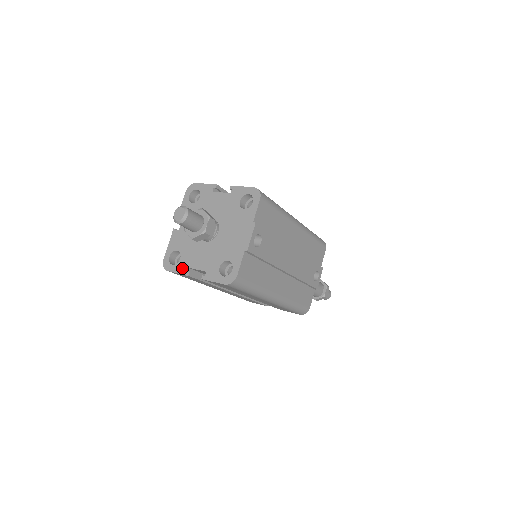
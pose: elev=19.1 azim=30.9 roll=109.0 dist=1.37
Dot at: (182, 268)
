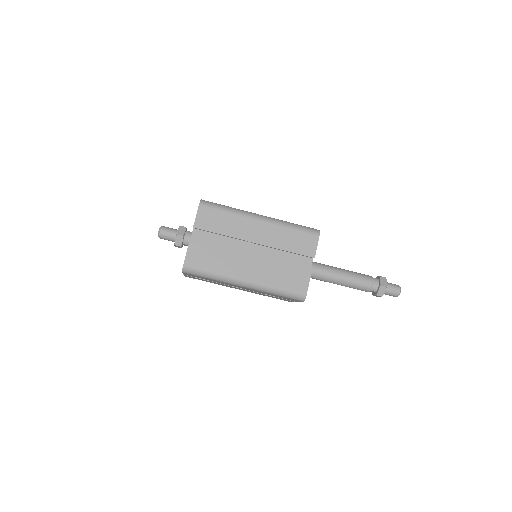
Dot at: (187, 250)
